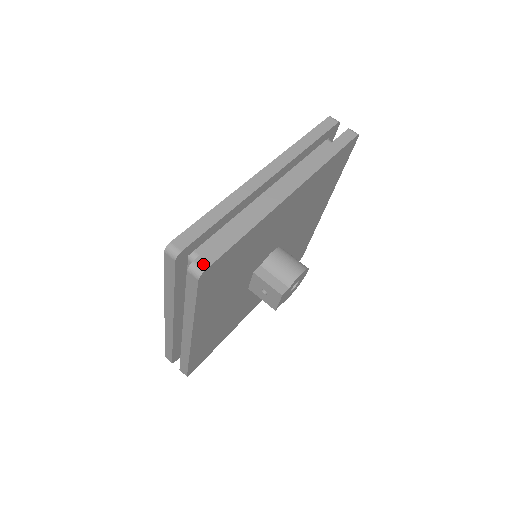
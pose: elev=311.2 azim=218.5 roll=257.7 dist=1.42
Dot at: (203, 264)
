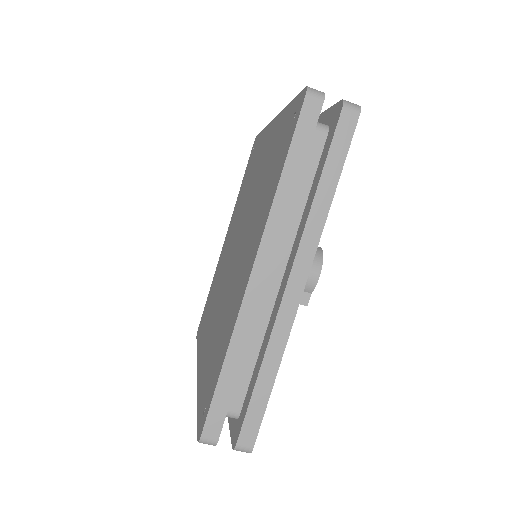
Dot at: (248, 443)
